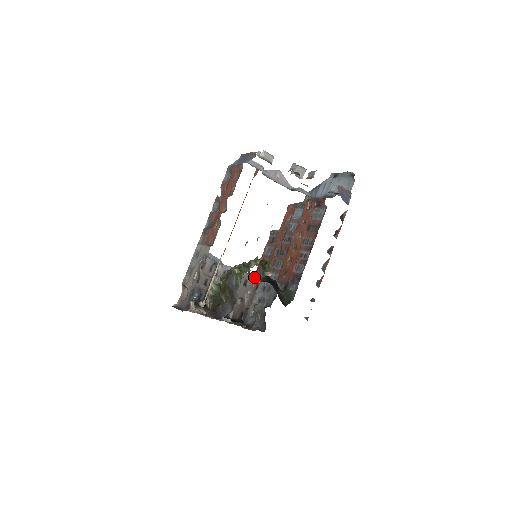
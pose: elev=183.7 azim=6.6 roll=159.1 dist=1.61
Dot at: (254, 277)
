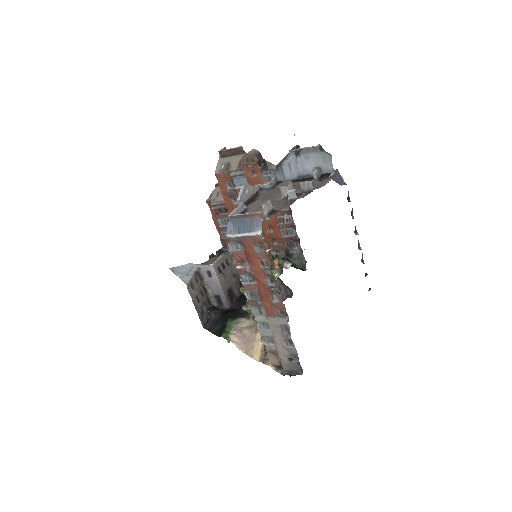
Dot at: (228, 251)
